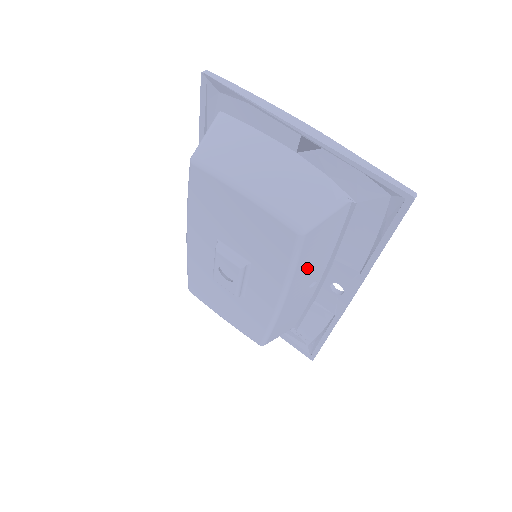
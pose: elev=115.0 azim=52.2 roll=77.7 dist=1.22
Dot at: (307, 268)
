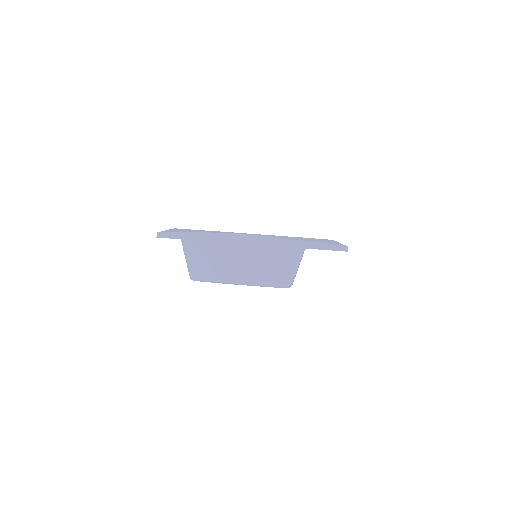
Dot at: occluded
